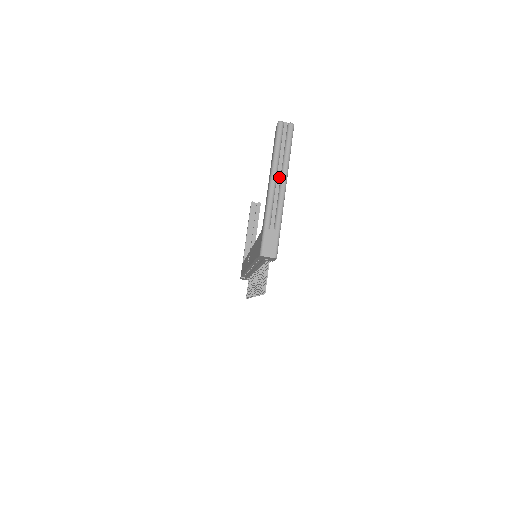
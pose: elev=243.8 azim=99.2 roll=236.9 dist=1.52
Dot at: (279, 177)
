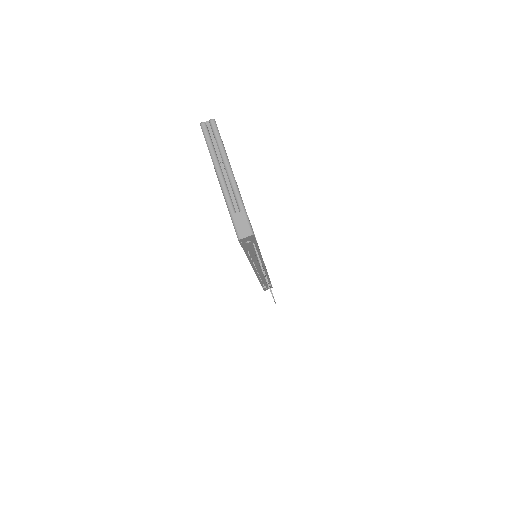
Dot at: (223, 167)
